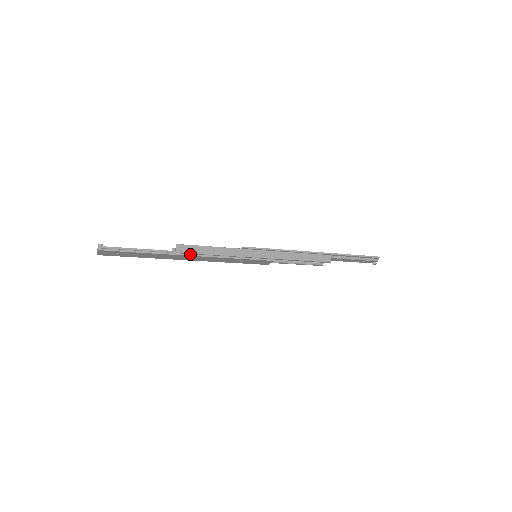
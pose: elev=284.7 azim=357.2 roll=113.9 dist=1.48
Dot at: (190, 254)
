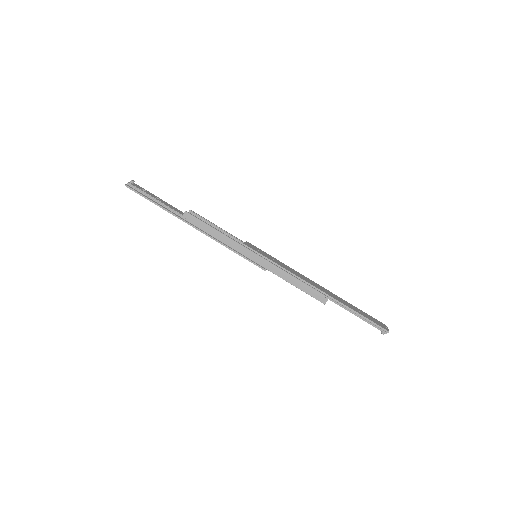
Dot at: (192, 225)
